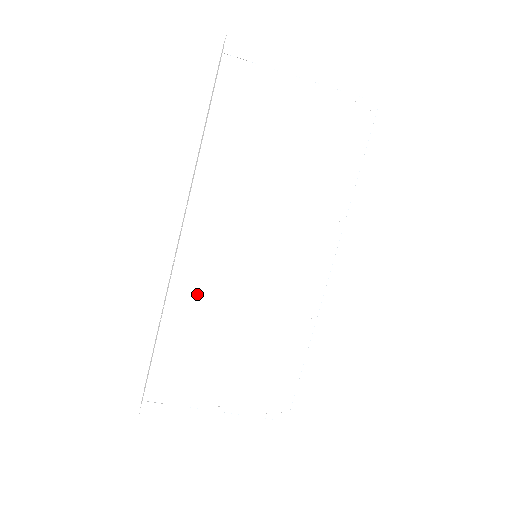
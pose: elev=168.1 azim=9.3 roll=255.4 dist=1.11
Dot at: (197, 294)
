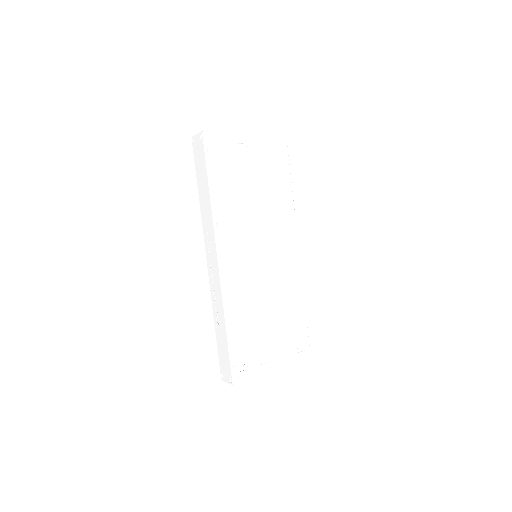
Dot at: (238, 291)
